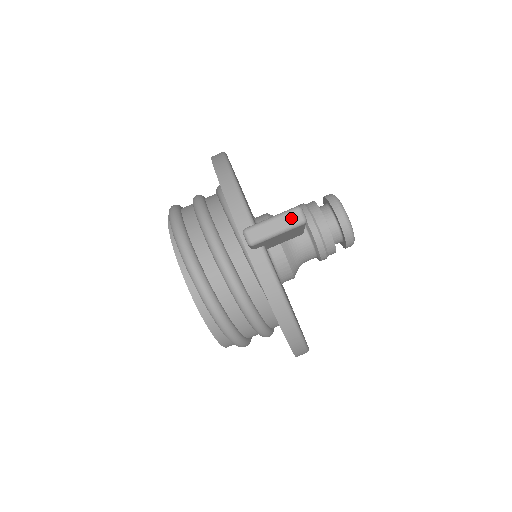
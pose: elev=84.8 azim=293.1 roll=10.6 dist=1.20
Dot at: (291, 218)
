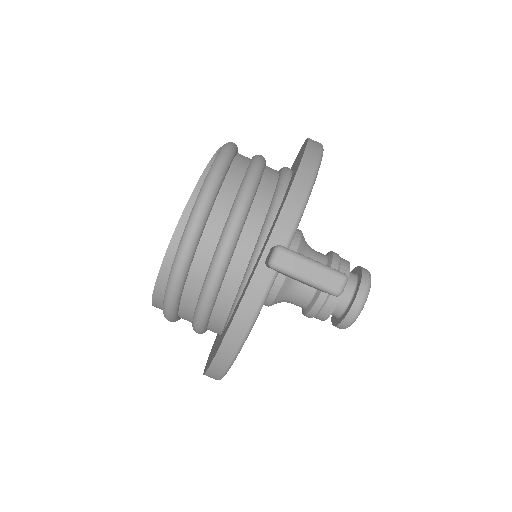
Dot at: (330, 280)
